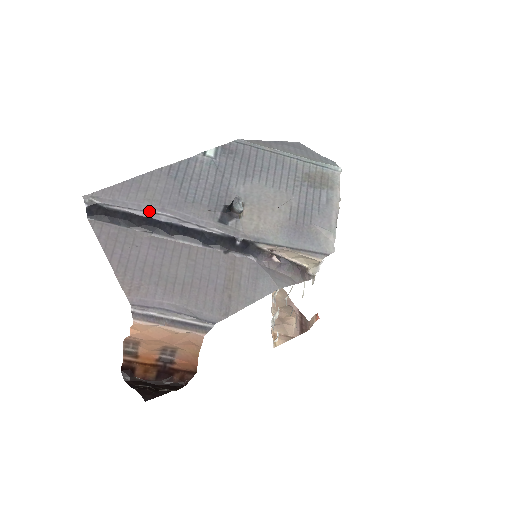
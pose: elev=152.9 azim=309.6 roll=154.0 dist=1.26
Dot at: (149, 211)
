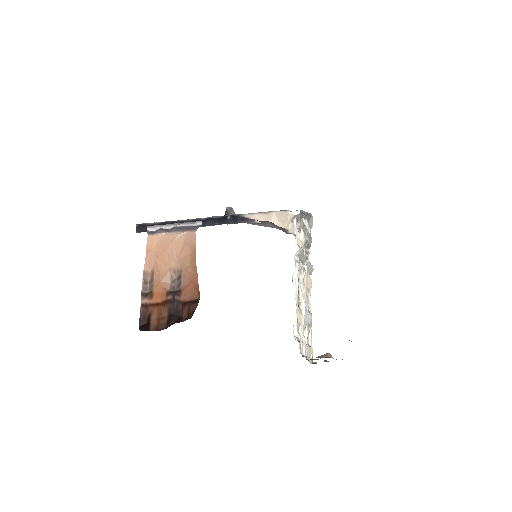
Dot at: (173, 221)
